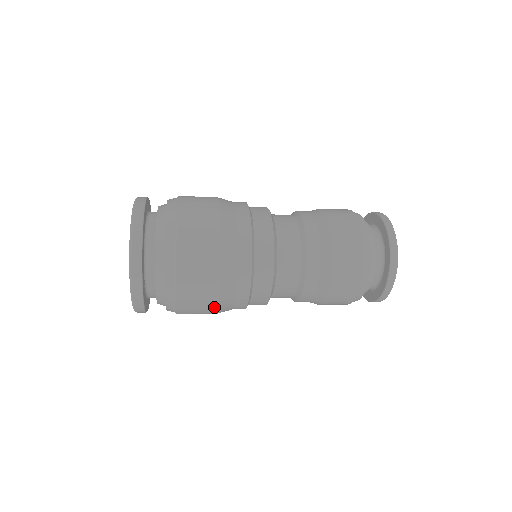
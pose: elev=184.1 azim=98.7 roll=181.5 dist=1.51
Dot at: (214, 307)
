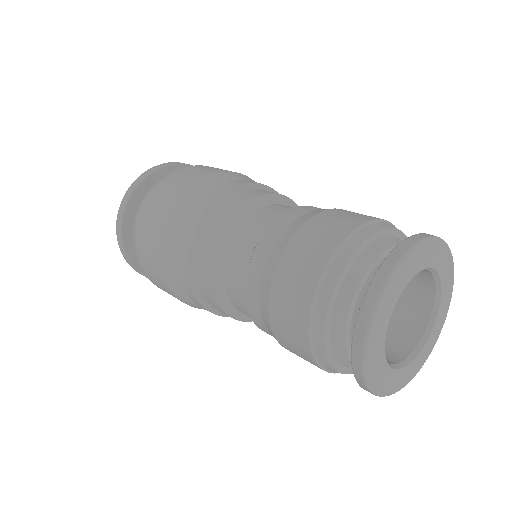
Dot at: (160, 264)
